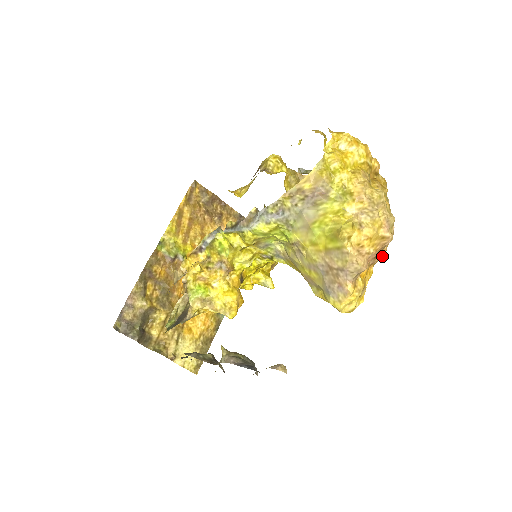
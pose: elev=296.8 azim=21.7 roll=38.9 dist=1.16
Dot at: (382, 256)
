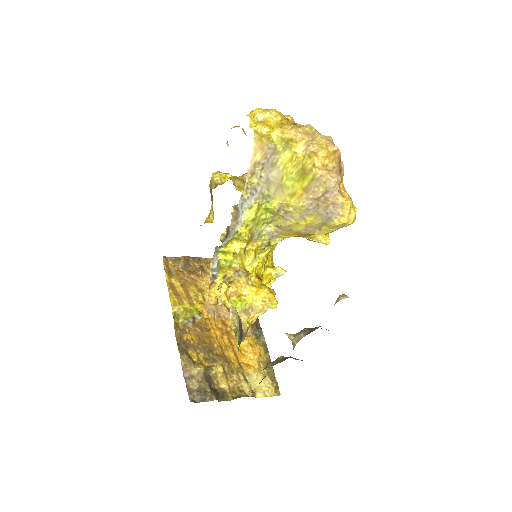
Dot at: (343, 169)
